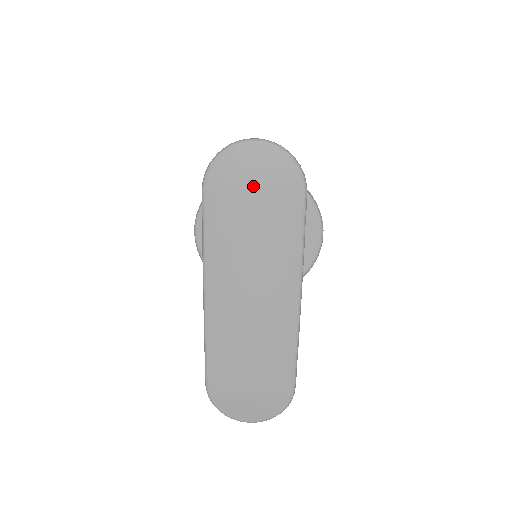
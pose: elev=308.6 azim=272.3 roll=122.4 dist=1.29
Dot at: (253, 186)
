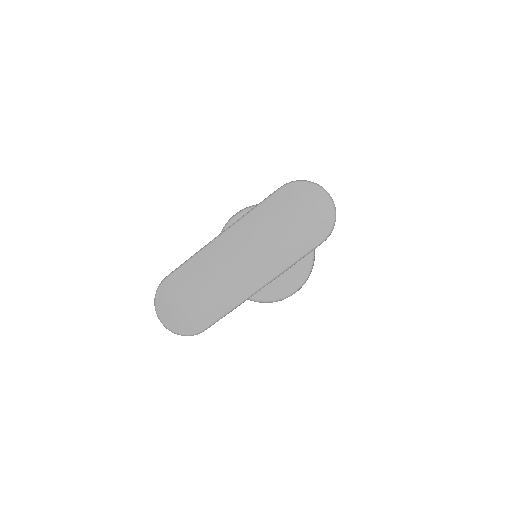
Dot at: (304, 211)
